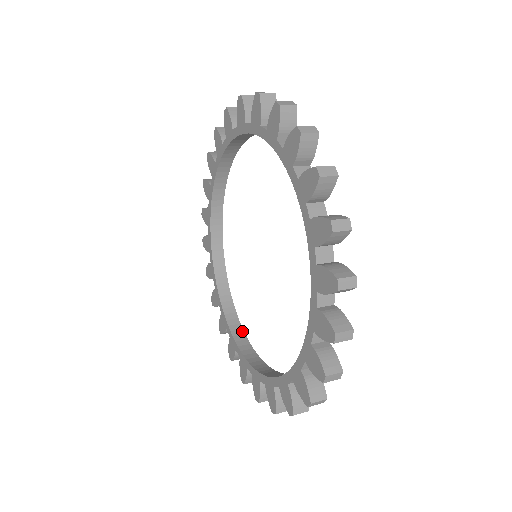
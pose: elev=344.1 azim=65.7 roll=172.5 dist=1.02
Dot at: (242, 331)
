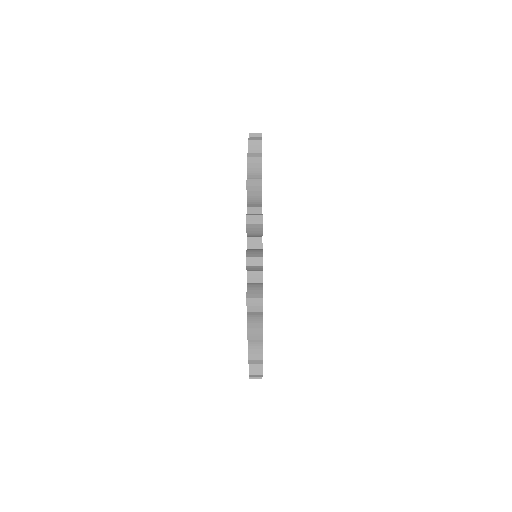
Dot at: occluded
